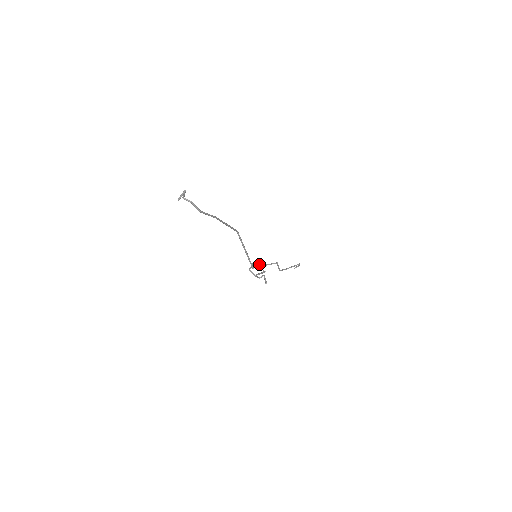
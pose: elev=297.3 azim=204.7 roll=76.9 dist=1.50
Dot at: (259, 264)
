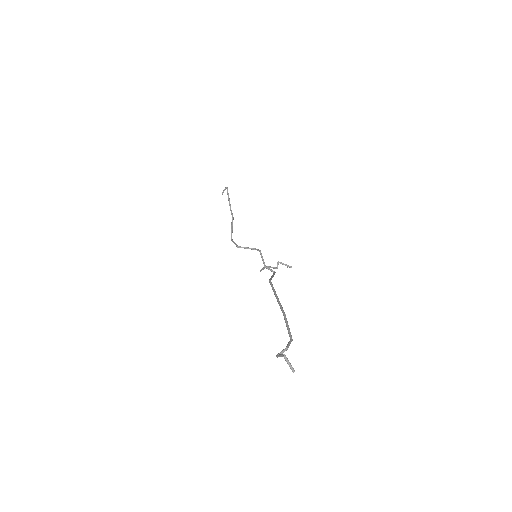
Dot at: (239, 247)
